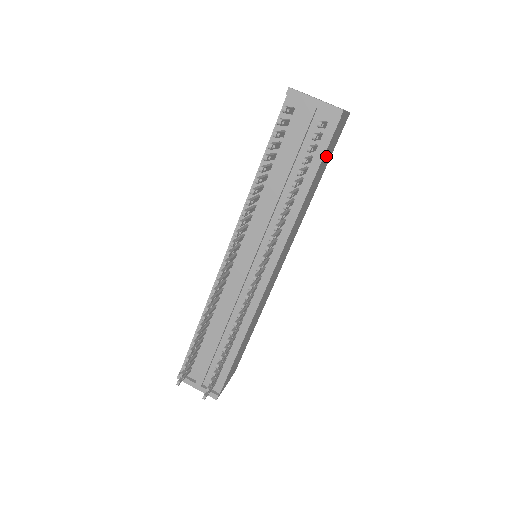
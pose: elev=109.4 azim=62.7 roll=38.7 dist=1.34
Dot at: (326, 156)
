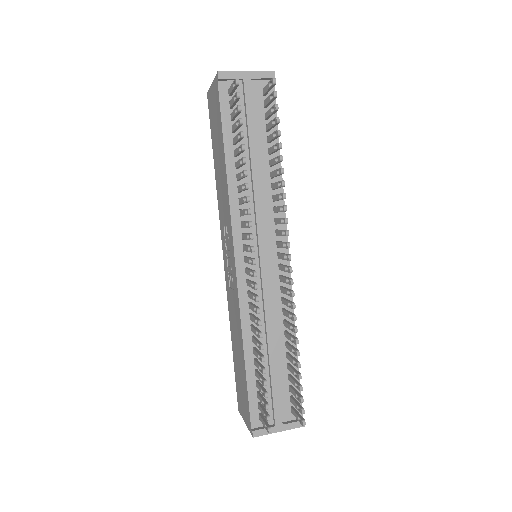
Dot at: occluded
